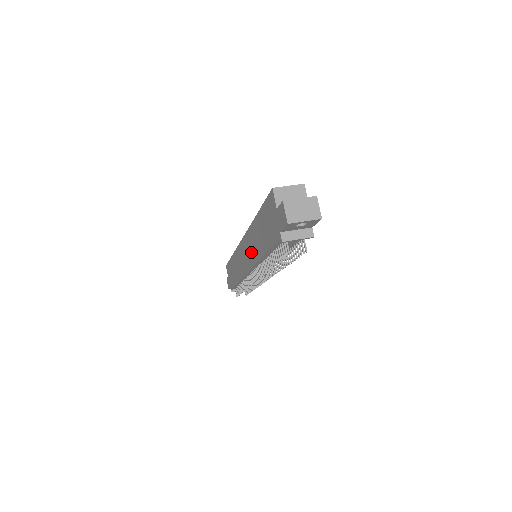
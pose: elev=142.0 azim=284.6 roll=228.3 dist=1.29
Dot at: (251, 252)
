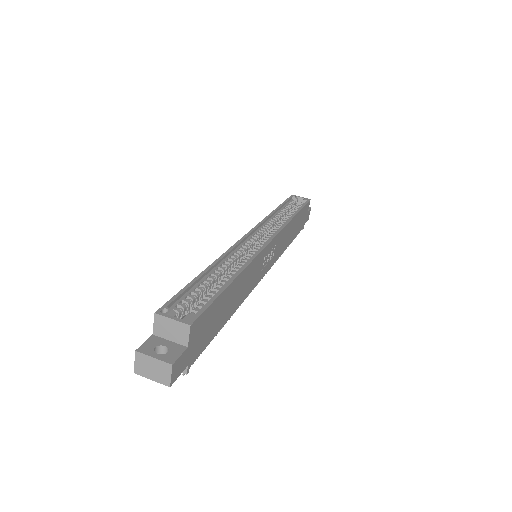
Dot at: occluded
